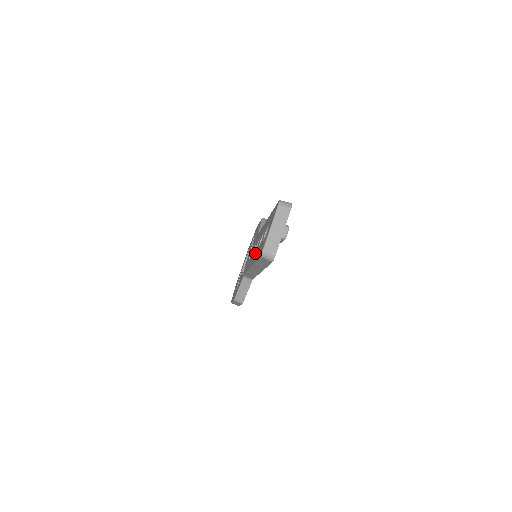
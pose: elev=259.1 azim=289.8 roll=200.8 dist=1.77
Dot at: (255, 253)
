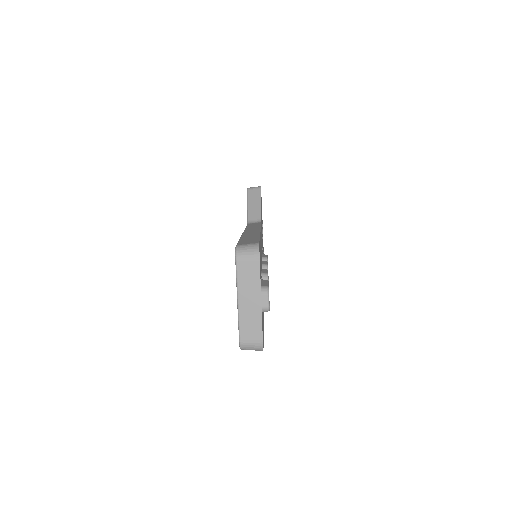
Dot at: occluded
